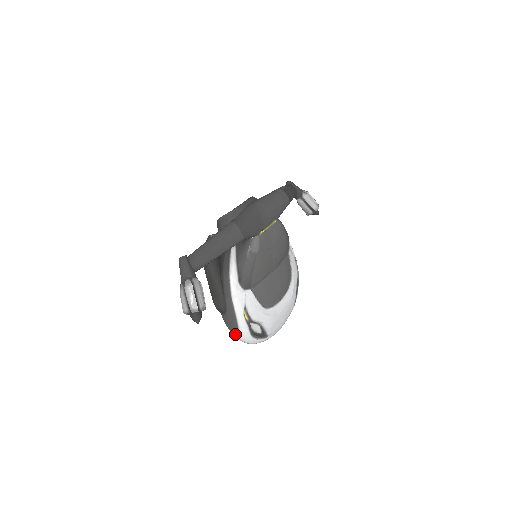
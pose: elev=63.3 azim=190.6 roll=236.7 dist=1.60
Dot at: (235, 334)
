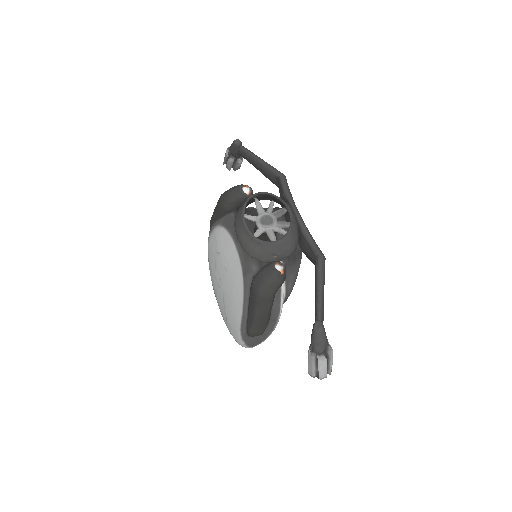
Dot at: occluded
